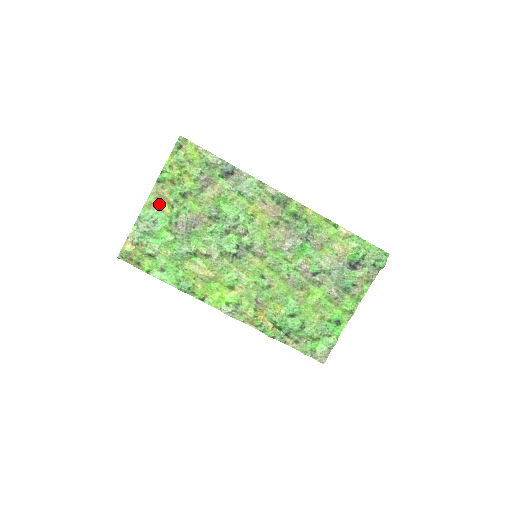
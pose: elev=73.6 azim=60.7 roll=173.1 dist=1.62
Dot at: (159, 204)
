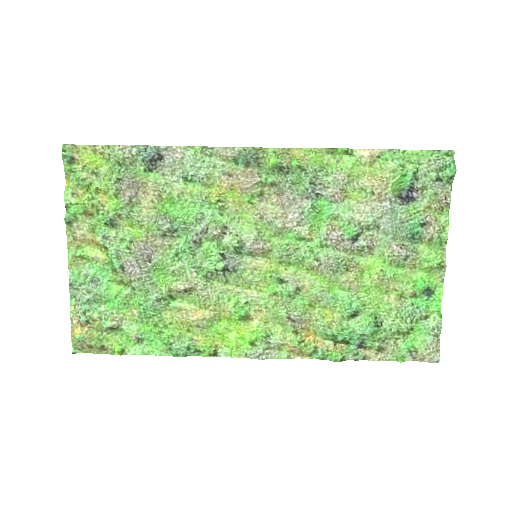
Dot at: (86, 253)
